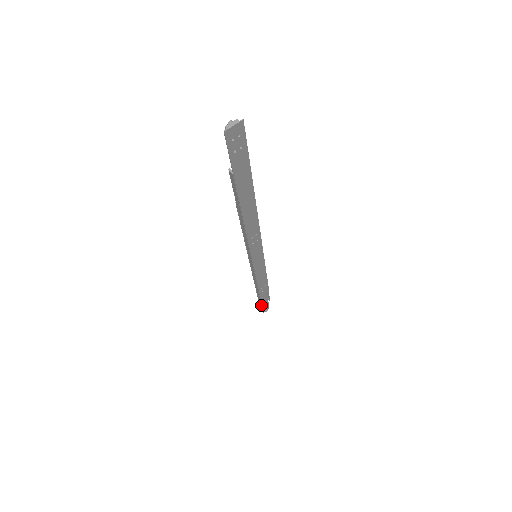
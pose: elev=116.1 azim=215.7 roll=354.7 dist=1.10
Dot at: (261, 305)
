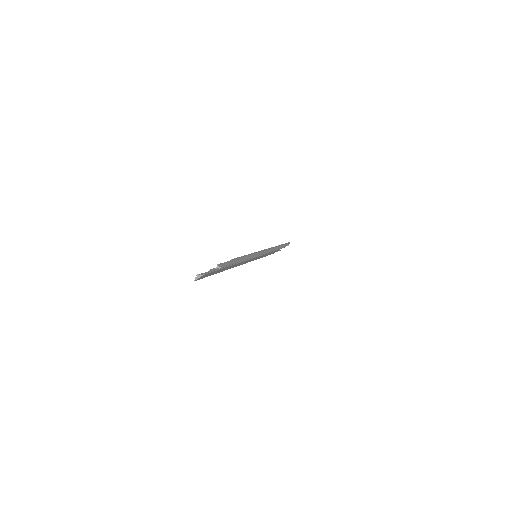
Dot at: (279, 250)
